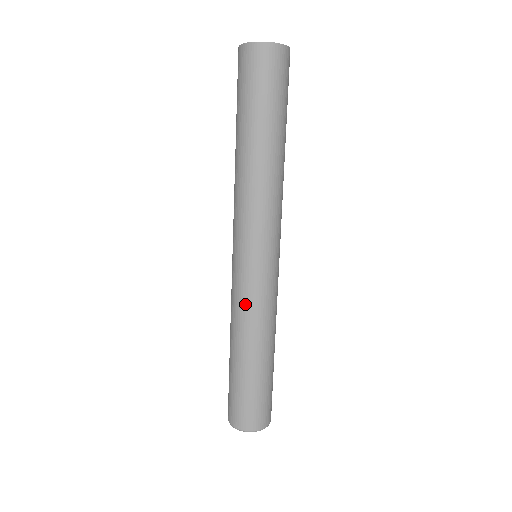
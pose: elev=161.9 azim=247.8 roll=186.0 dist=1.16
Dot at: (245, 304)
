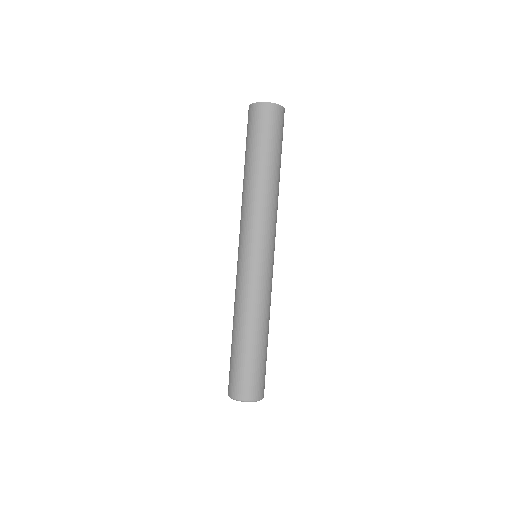
Dot at: (250, 290)
